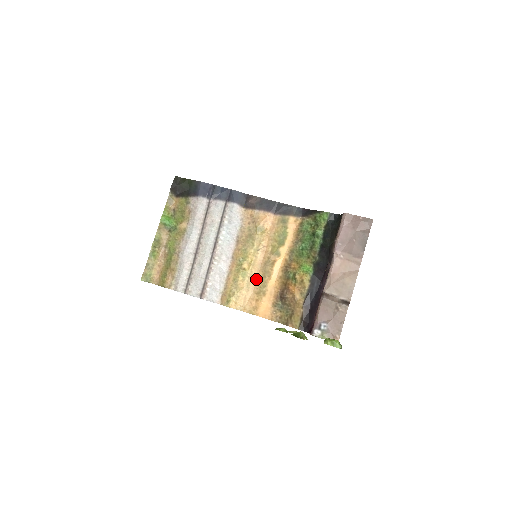
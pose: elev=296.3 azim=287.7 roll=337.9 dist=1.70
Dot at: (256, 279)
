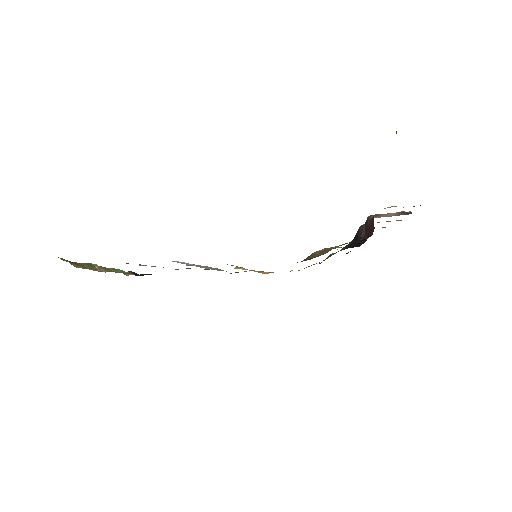
Dot at: occluded
